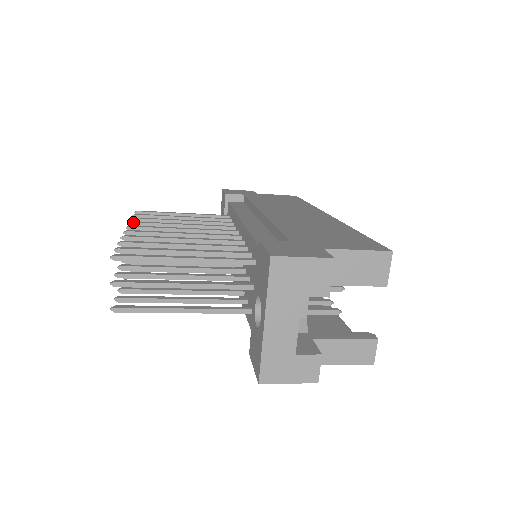
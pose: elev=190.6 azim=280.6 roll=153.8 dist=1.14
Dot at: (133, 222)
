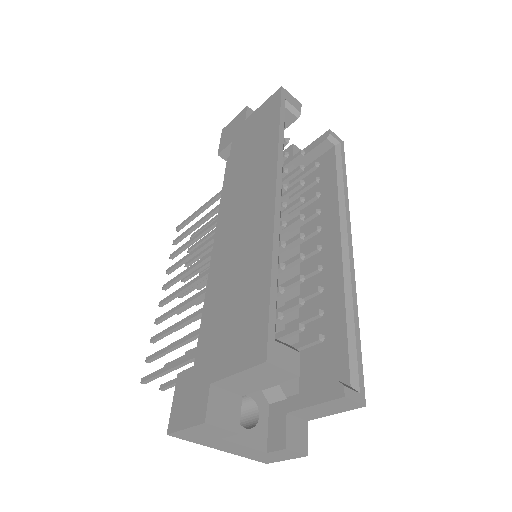
Dot at: (167, 272)
